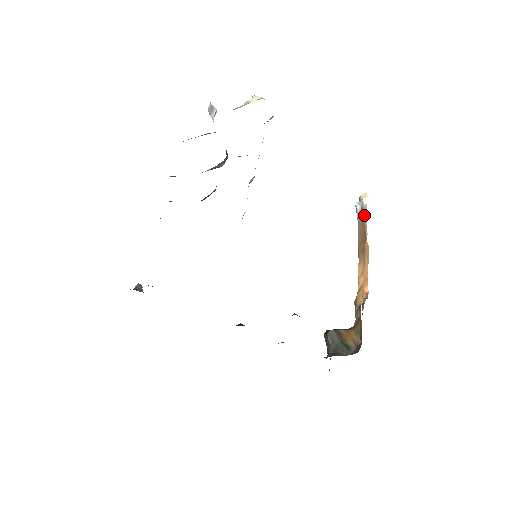
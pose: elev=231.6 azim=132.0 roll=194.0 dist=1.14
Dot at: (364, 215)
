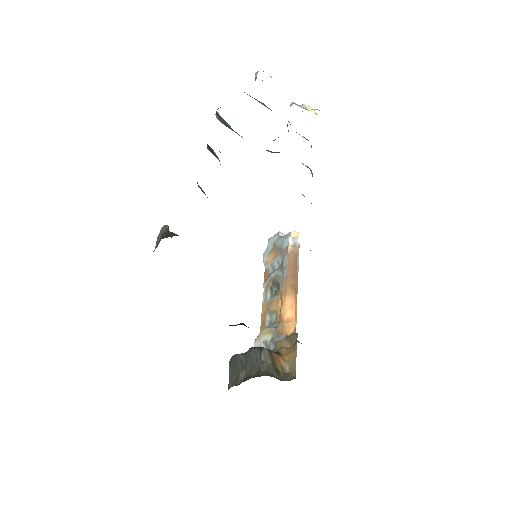
Dot at: (297, 253)
